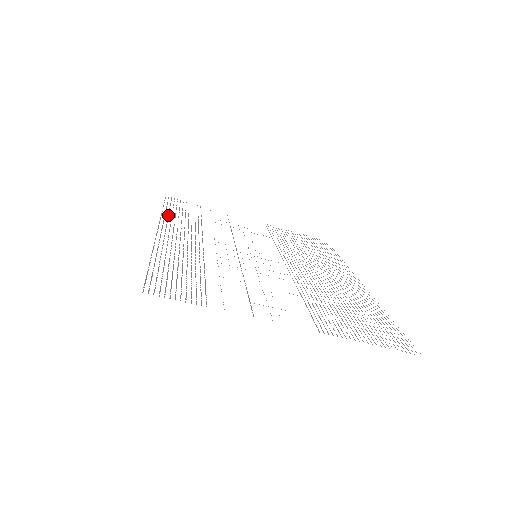
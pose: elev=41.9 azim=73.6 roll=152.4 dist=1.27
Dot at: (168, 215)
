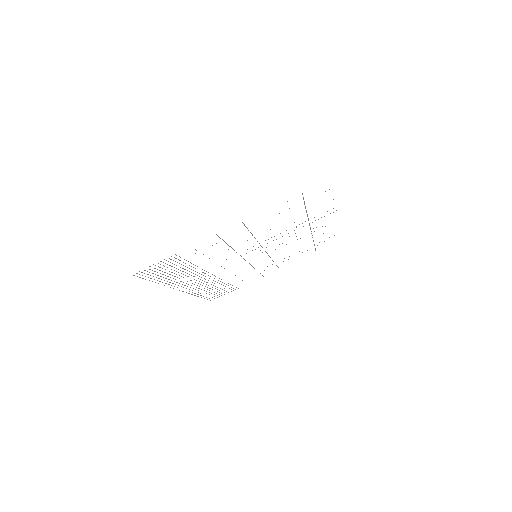
Dot at: occluded
